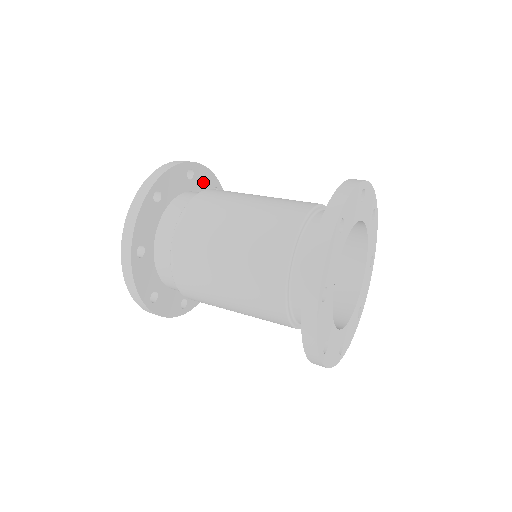
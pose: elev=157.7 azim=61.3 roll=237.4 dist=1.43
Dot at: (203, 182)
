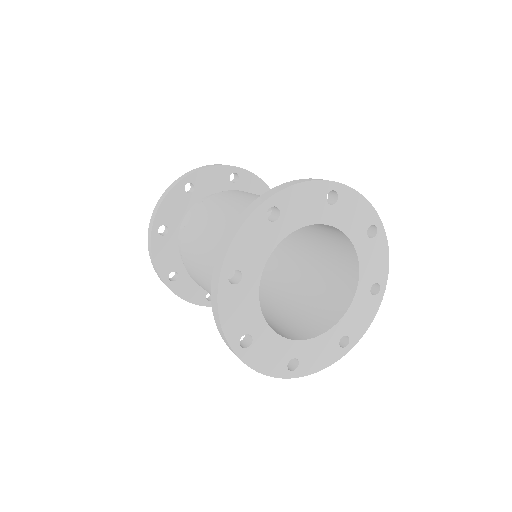
Dot at: (251, 189)
